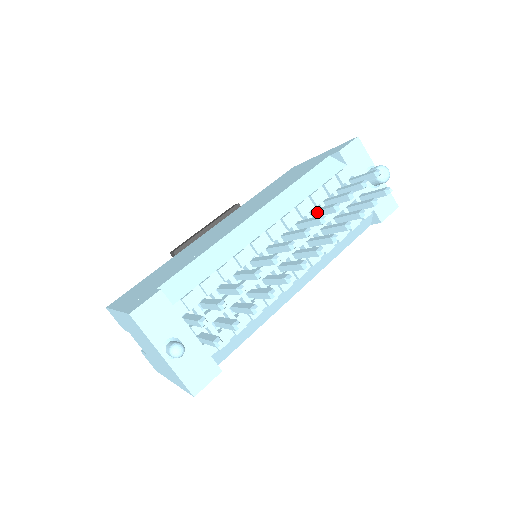
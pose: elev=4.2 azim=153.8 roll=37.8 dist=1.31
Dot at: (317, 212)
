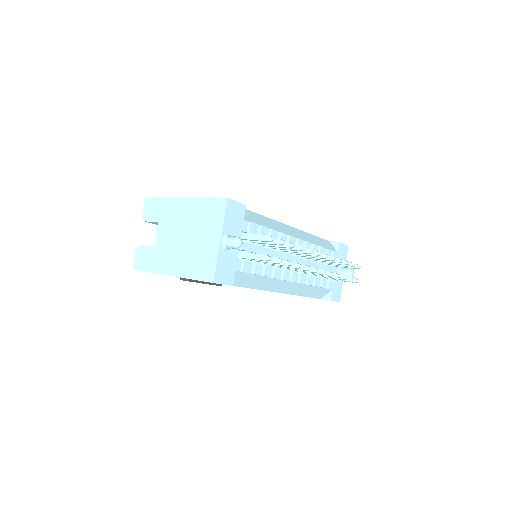
Dot at: occluded
